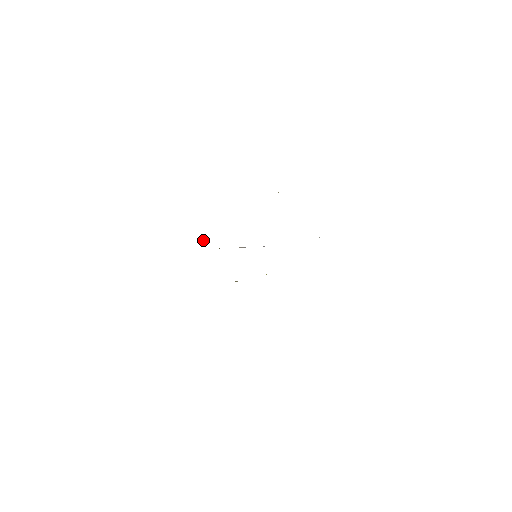
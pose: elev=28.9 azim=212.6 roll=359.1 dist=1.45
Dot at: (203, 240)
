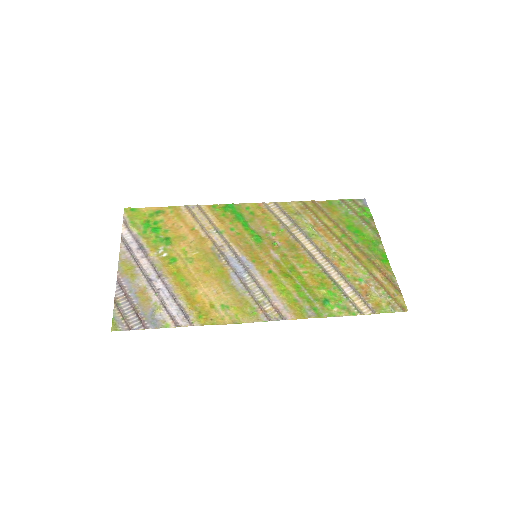
Dot at: (203, 238)
